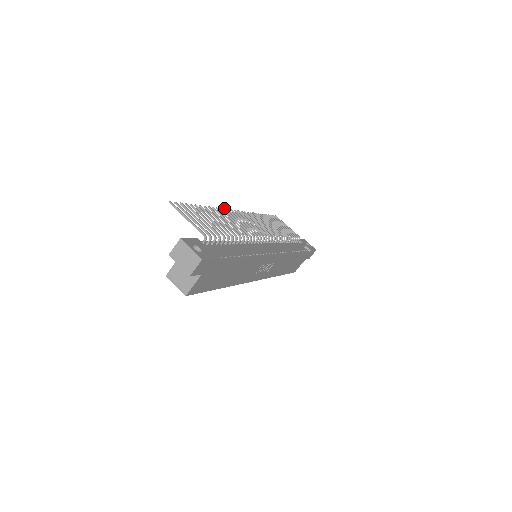
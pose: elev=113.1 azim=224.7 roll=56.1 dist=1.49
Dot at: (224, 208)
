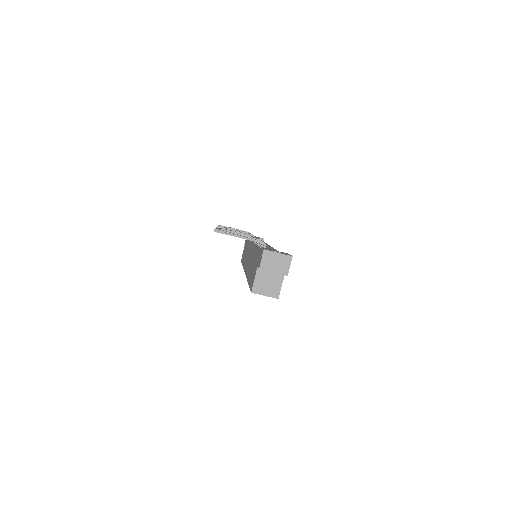
Dot at: (217, 227)
